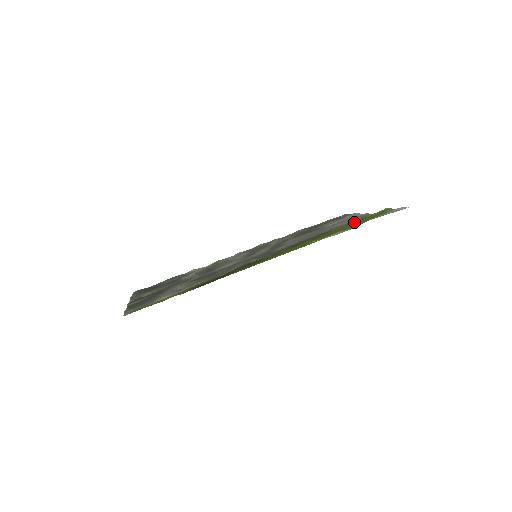
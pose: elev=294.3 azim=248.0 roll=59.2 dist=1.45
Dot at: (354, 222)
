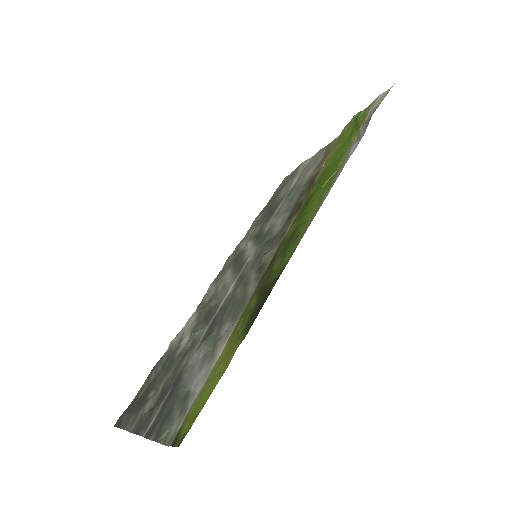
Dot at: (337, 146)
